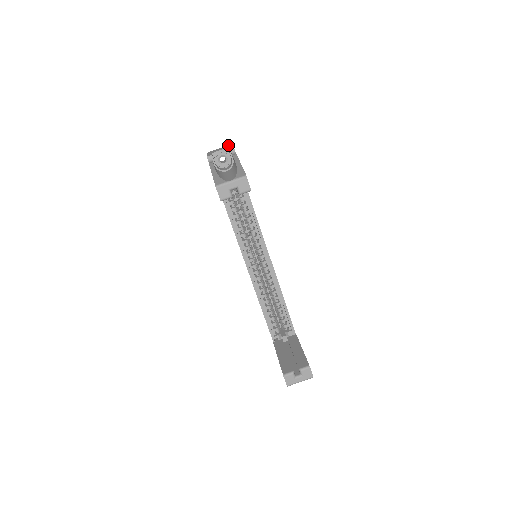
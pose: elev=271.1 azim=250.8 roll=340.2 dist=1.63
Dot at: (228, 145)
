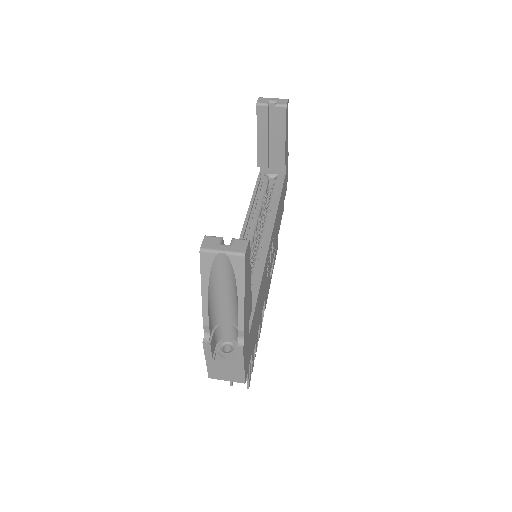
Dot at: occluded
